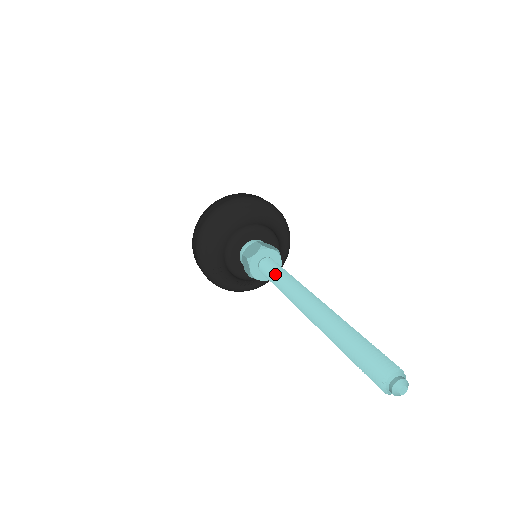
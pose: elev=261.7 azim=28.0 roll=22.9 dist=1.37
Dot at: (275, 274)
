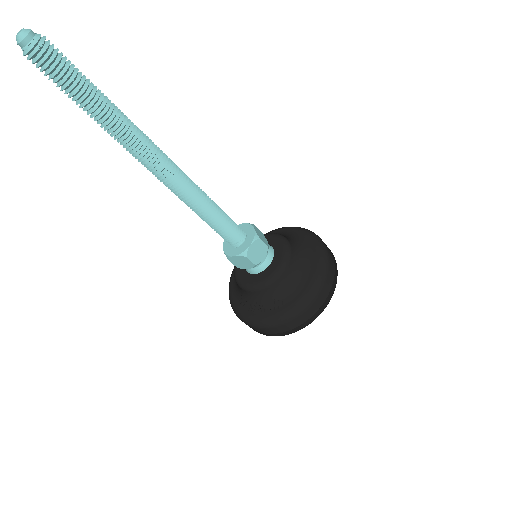
Dot at: occluded
